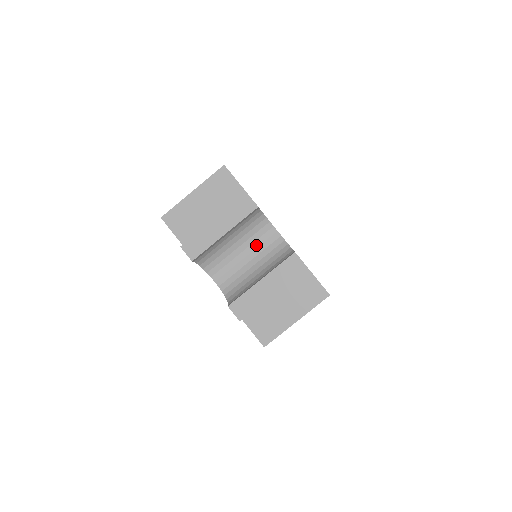
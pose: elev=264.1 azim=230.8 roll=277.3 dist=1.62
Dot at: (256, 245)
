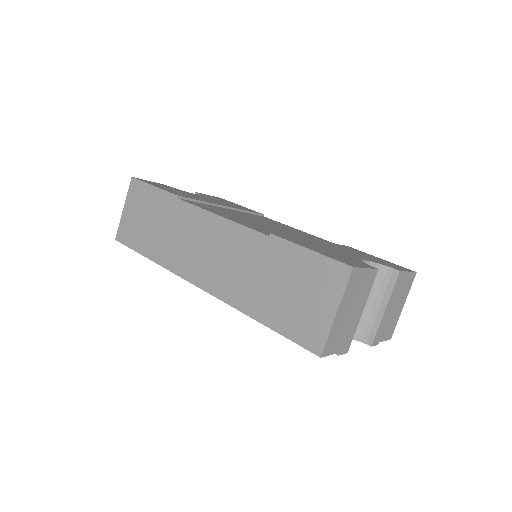
Dot at: occluded
